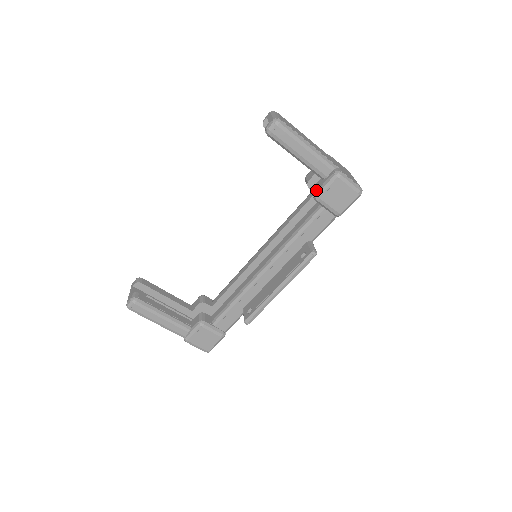
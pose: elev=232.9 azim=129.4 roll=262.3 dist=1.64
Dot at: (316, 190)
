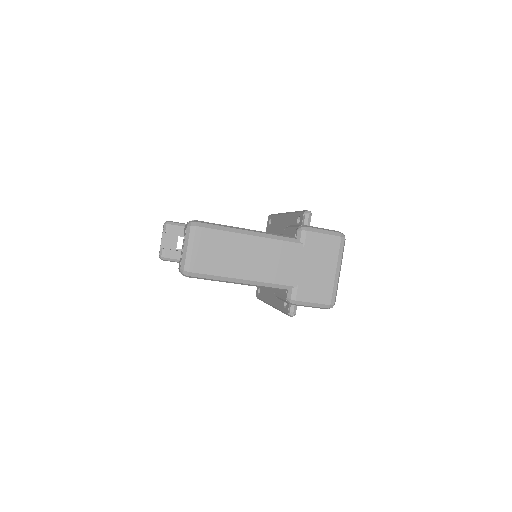
Dot at: (275, 290)
